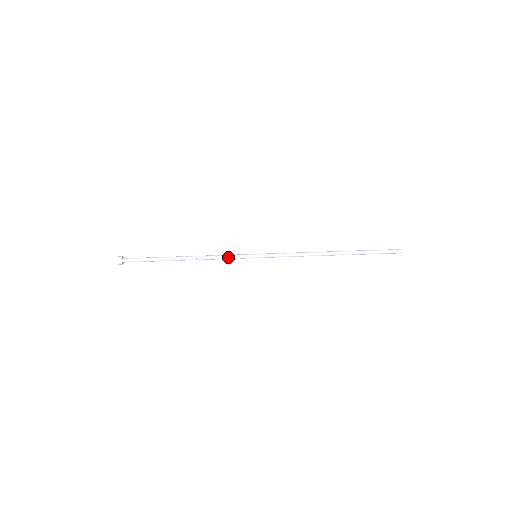
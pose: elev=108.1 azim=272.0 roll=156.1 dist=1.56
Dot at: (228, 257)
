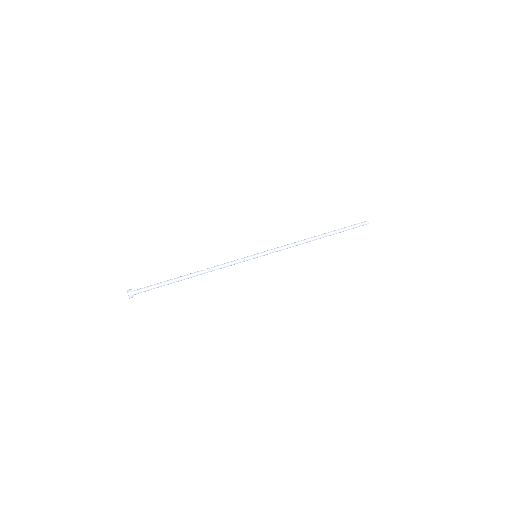
Dot at: (231, 261)
